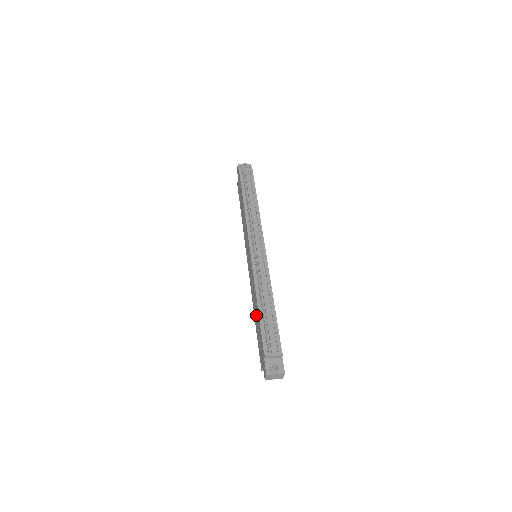
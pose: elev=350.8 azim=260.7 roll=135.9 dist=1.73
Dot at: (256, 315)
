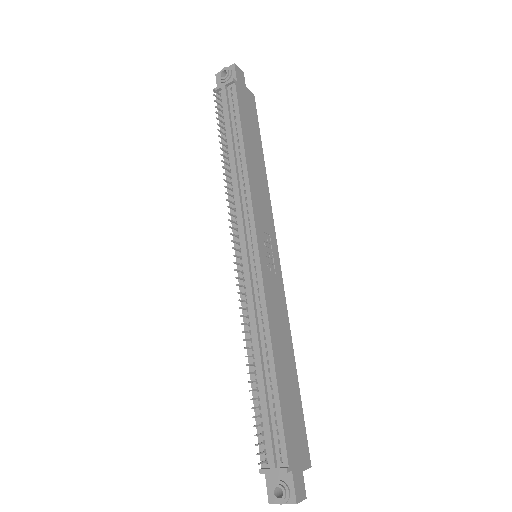
Dot at: occluded
